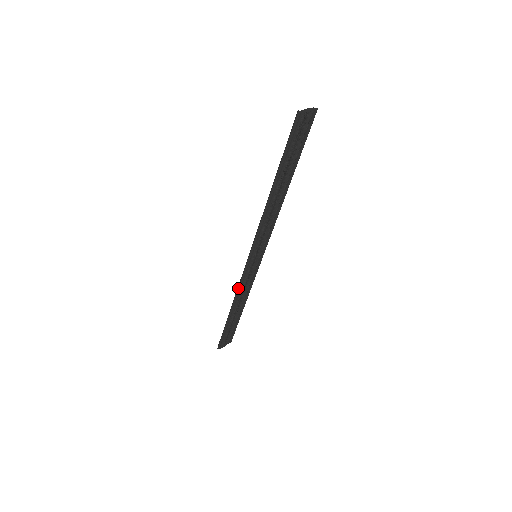
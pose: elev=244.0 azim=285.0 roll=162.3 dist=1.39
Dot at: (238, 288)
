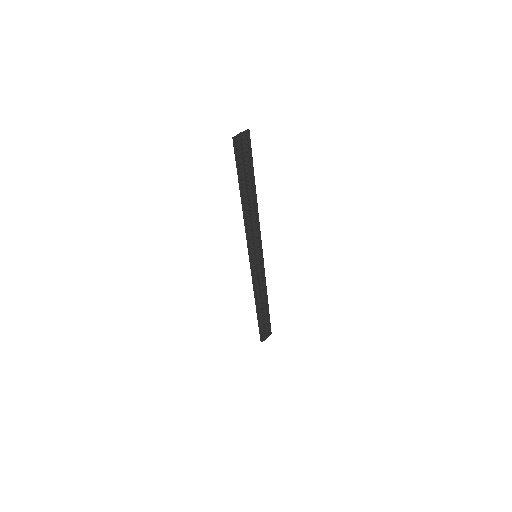
Dot at: (253, 286)
